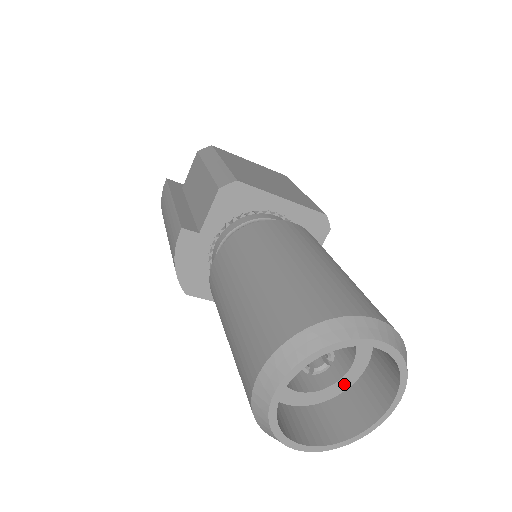
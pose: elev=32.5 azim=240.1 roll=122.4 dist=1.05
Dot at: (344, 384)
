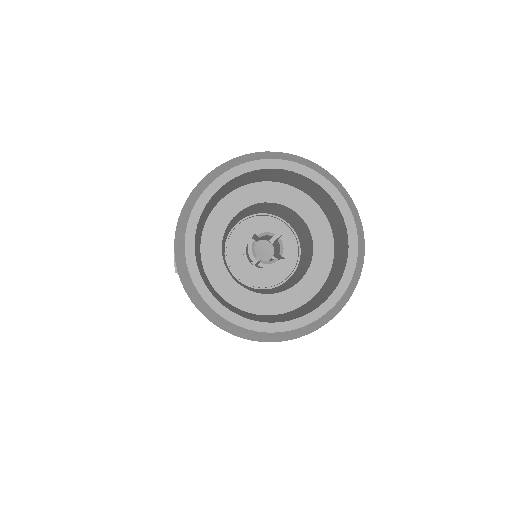
Dot at: (292, 299)
